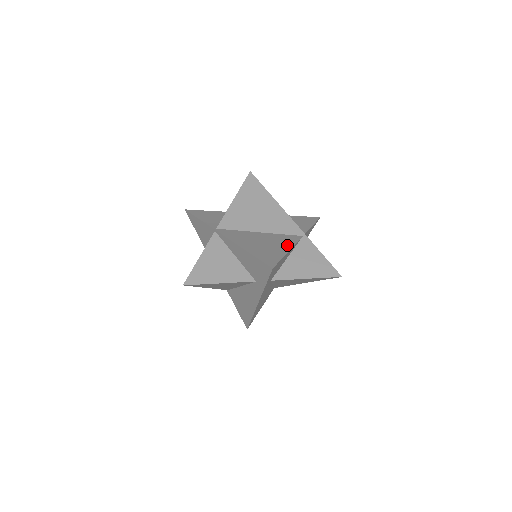
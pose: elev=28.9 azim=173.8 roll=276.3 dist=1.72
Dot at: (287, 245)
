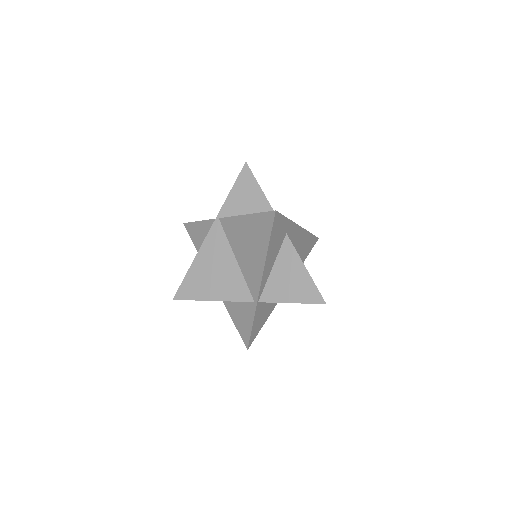
Dot at: (222, 295)
